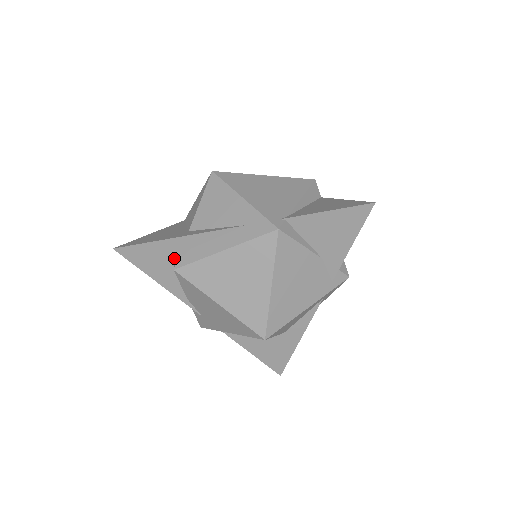
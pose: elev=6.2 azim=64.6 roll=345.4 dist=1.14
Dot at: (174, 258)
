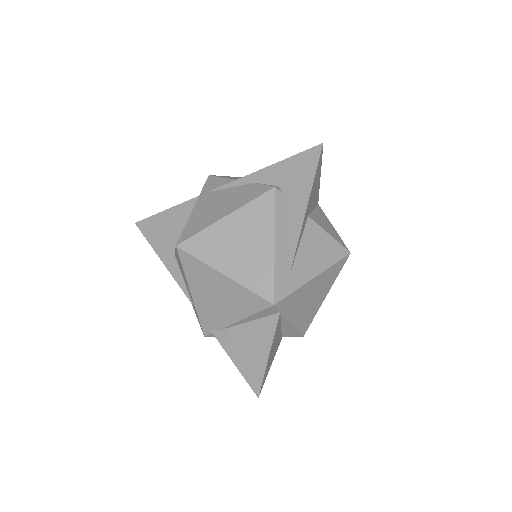
Dot at: occluded
